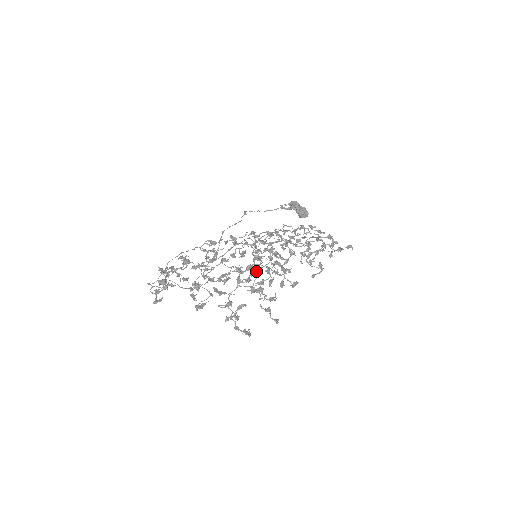
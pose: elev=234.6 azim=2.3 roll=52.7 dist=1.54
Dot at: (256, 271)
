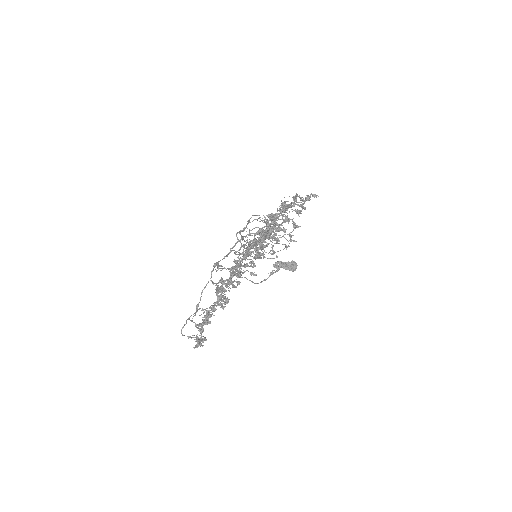
Dot at: occluded
